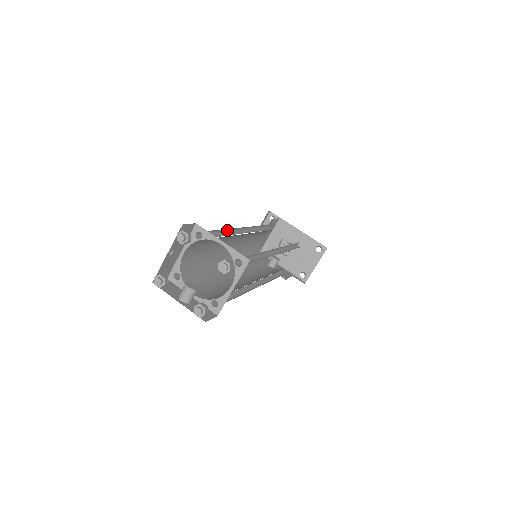
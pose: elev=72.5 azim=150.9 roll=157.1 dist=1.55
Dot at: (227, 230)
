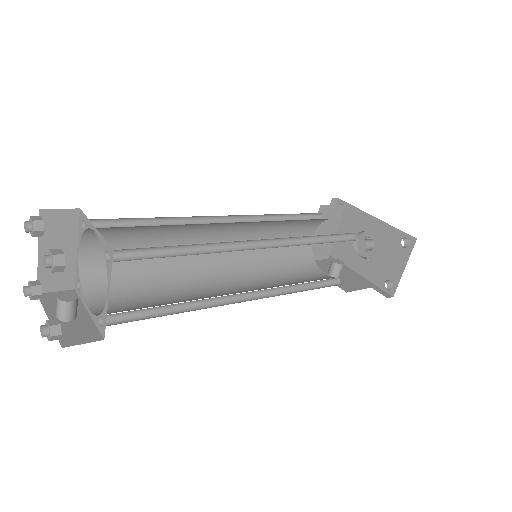
Dot at: (180, 219)
